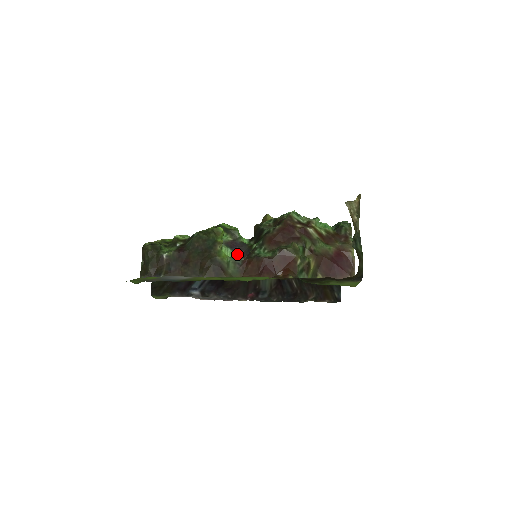
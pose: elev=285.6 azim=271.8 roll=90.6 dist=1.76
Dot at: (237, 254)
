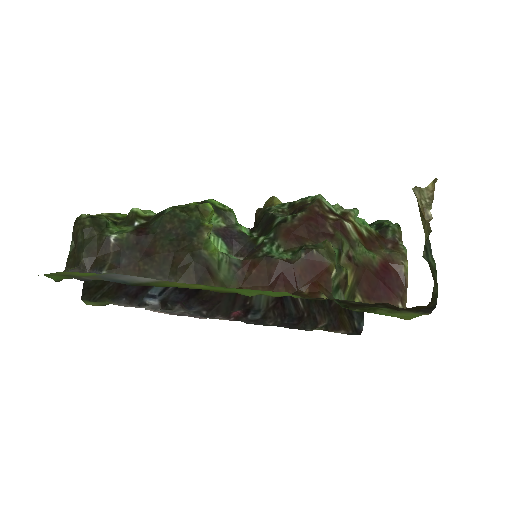
Dot at: (232, 249)
